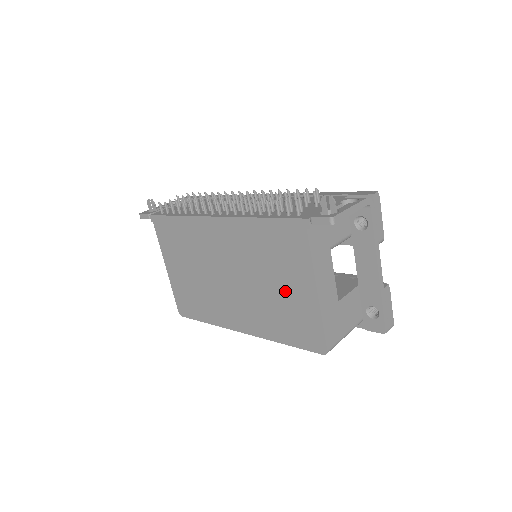
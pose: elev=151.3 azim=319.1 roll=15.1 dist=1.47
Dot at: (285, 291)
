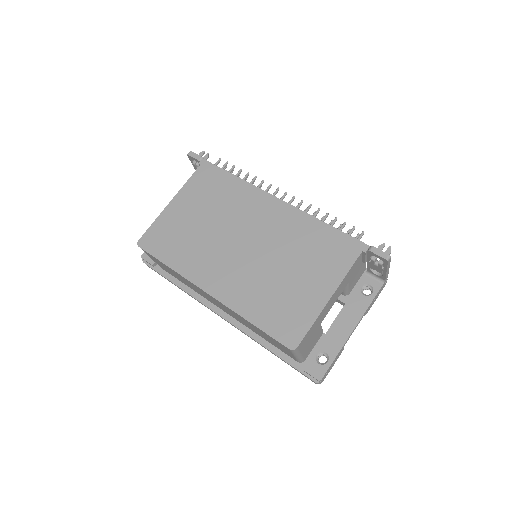
Dot at: (298, 282)
